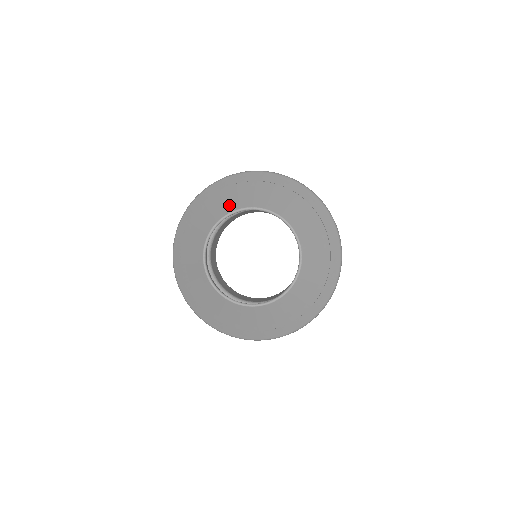
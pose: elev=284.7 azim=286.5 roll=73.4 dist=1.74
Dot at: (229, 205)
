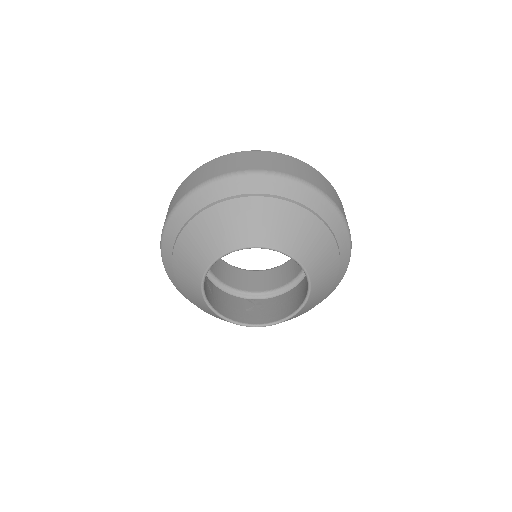
Dot at: (210, 248)
